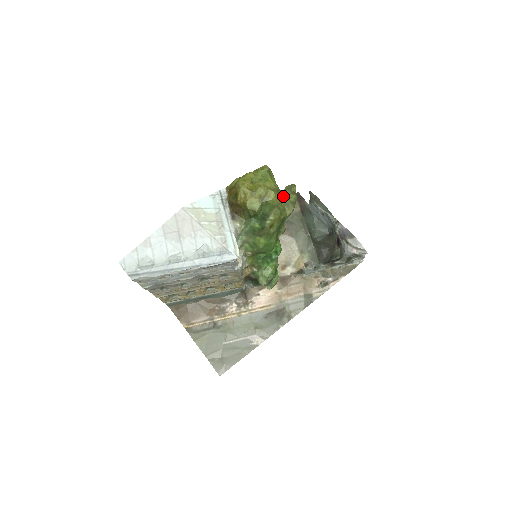
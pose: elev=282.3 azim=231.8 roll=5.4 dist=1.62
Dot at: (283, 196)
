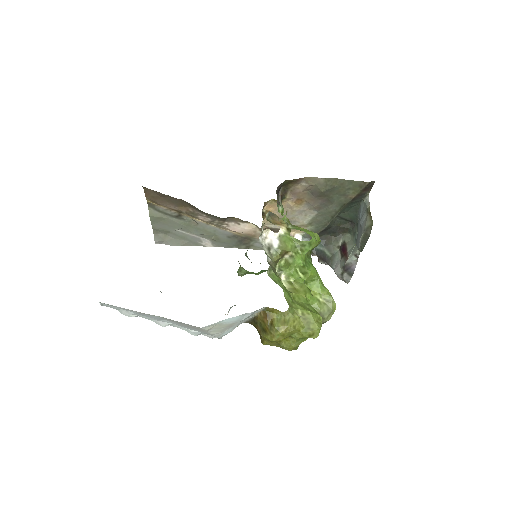
Dot at: occluded
